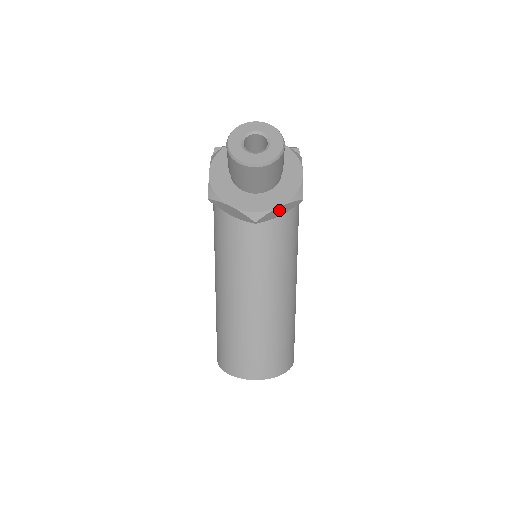
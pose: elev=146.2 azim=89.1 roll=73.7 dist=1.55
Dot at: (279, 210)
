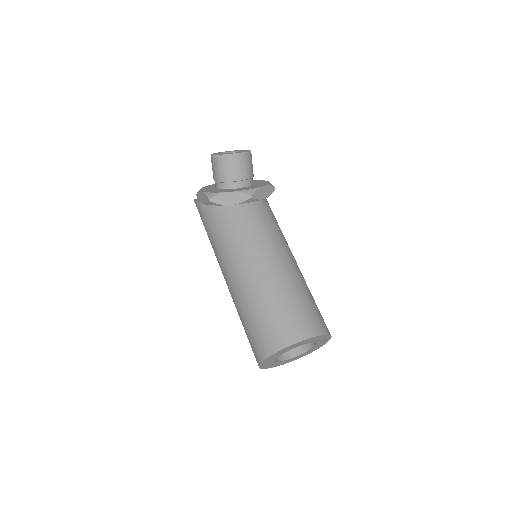
Dot at: (263, 191)
